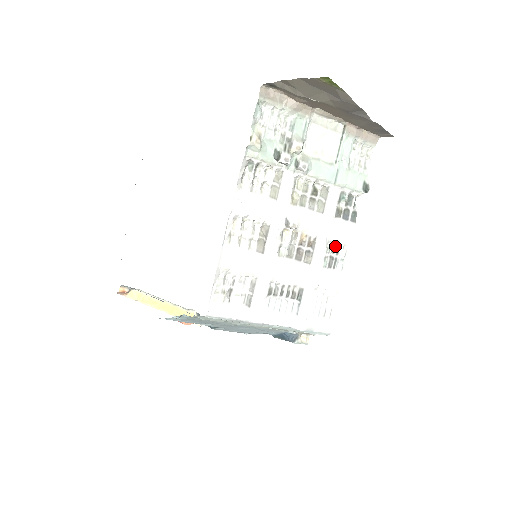
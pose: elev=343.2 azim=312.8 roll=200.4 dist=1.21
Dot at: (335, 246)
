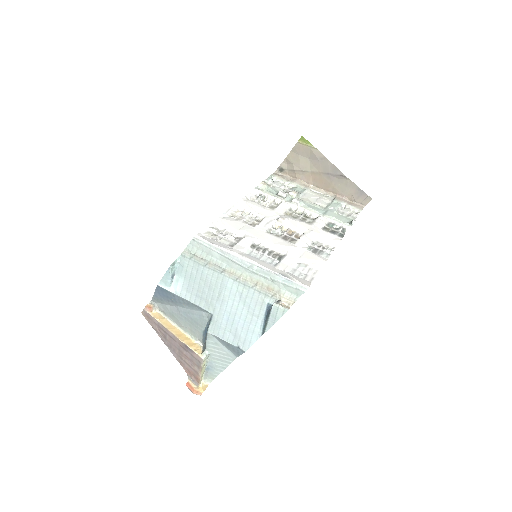
Dot at: (322, 245)
